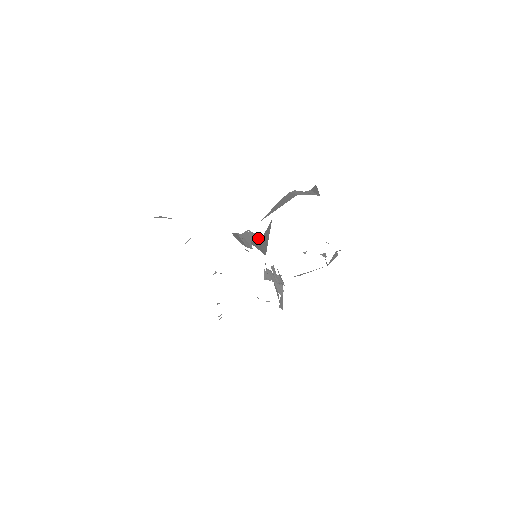
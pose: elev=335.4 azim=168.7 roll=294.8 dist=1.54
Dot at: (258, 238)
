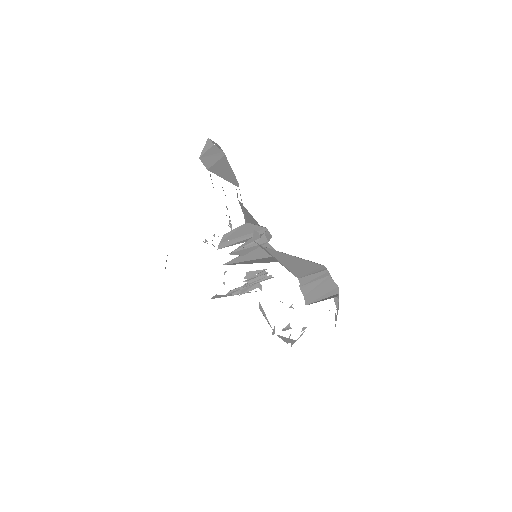
Dot at: (244, 251)
